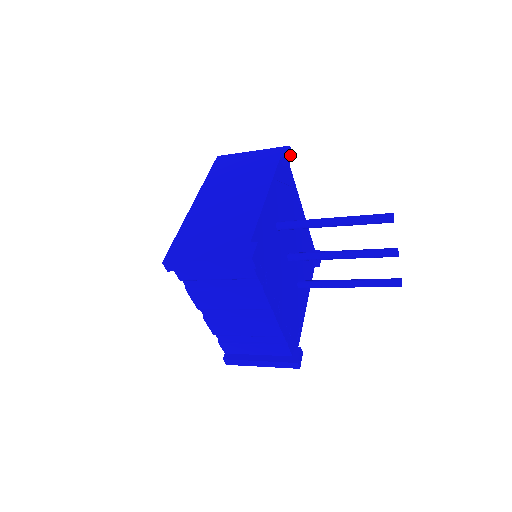
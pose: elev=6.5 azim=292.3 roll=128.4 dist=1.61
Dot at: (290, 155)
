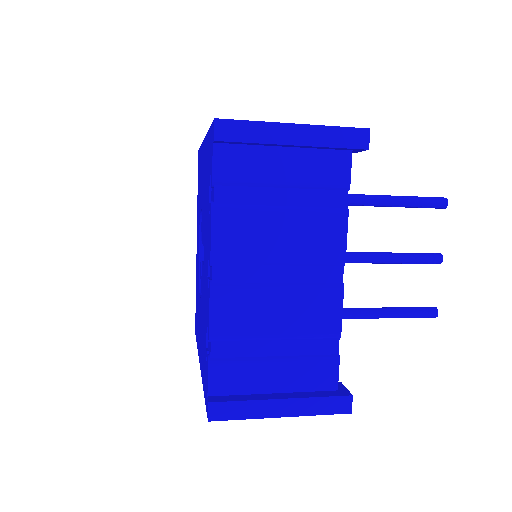
Dot at: occluded
